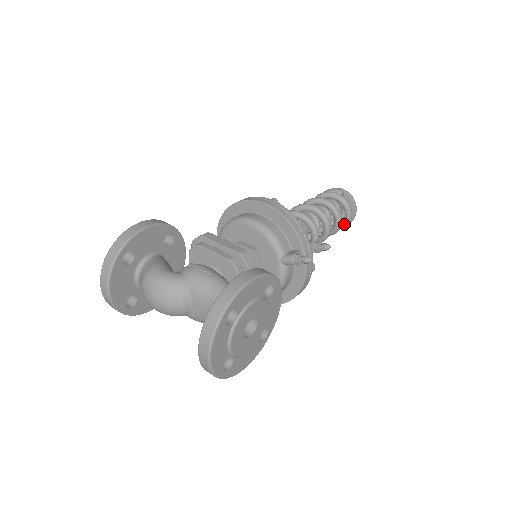
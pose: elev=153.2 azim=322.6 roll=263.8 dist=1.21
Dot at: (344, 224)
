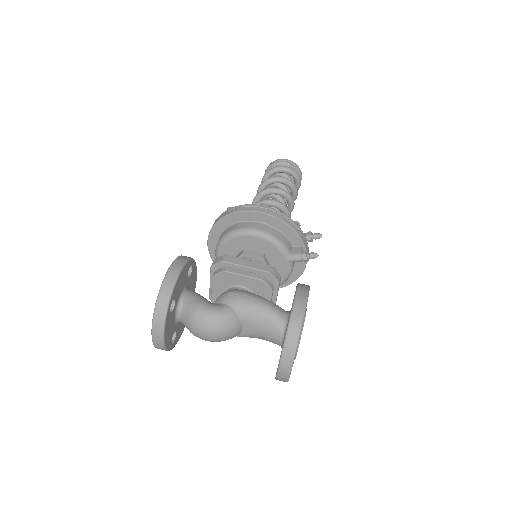
Dot at: occluded
